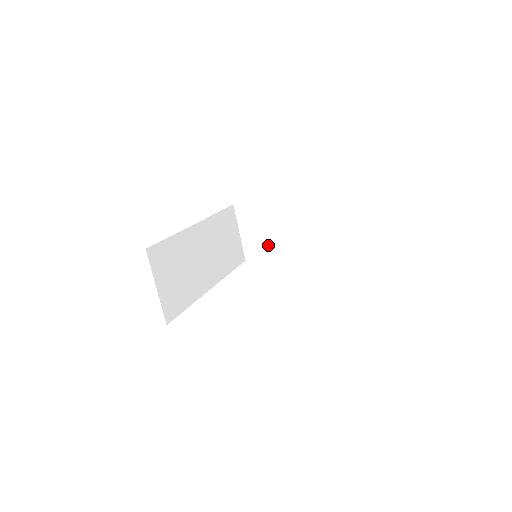
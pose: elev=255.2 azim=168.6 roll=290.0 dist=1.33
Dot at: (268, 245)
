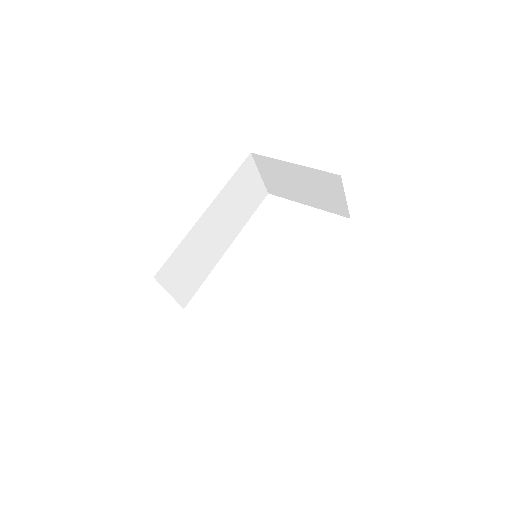
Dot at: (287, 191)
